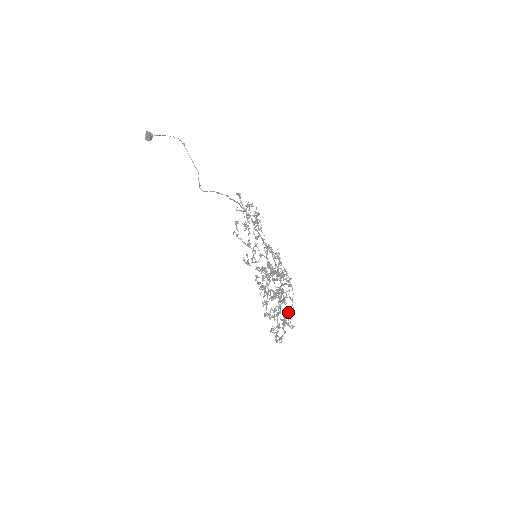
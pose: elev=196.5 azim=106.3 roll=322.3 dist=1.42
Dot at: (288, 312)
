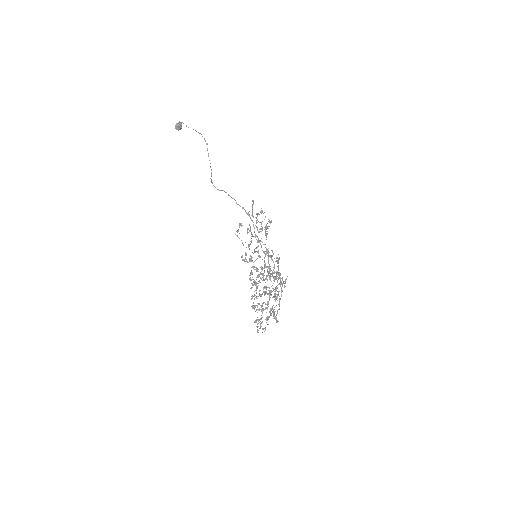
Dot at: (273, 309)
